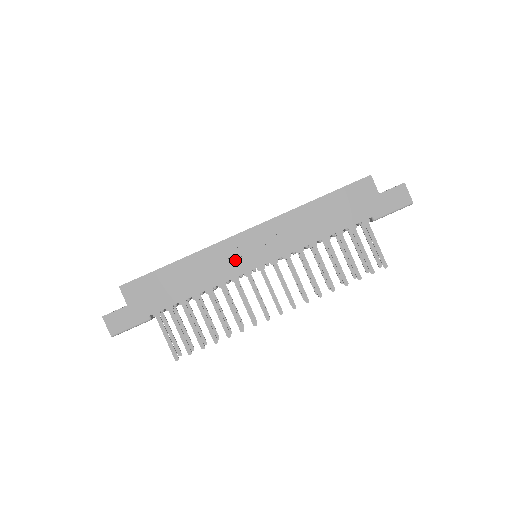
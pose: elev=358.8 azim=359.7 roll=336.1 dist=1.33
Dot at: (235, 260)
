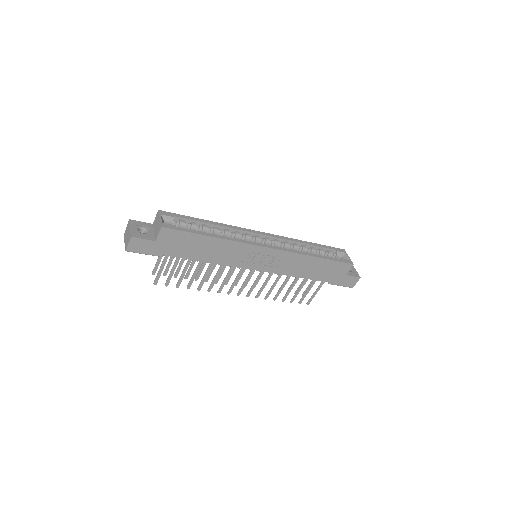
Dot at: (246, 258)
